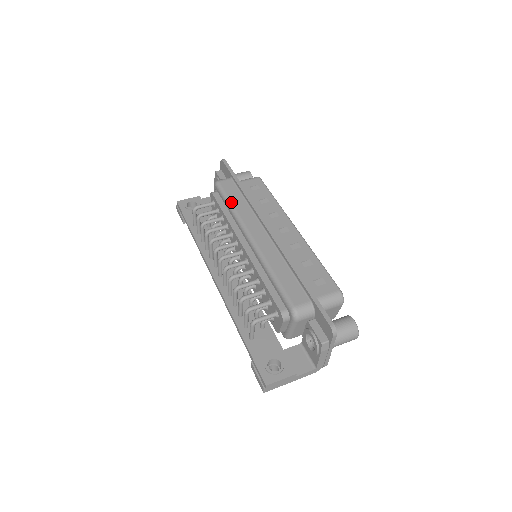
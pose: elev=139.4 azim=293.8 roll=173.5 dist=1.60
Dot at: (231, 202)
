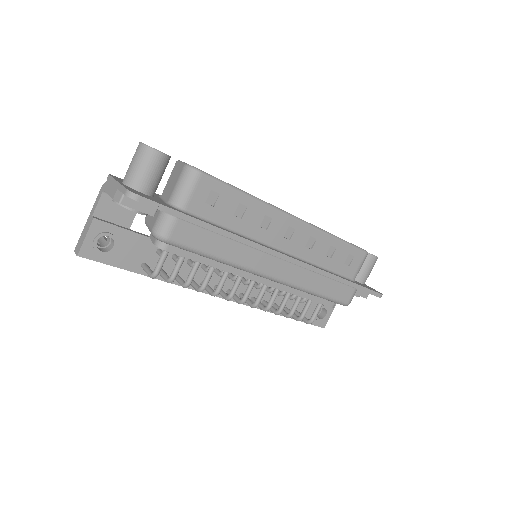
Dot at: (215, 256)
